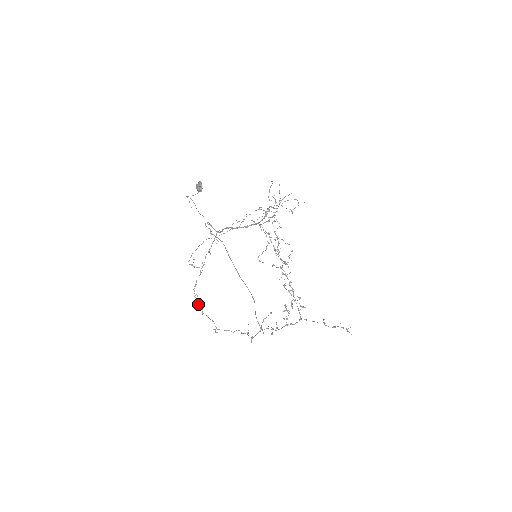
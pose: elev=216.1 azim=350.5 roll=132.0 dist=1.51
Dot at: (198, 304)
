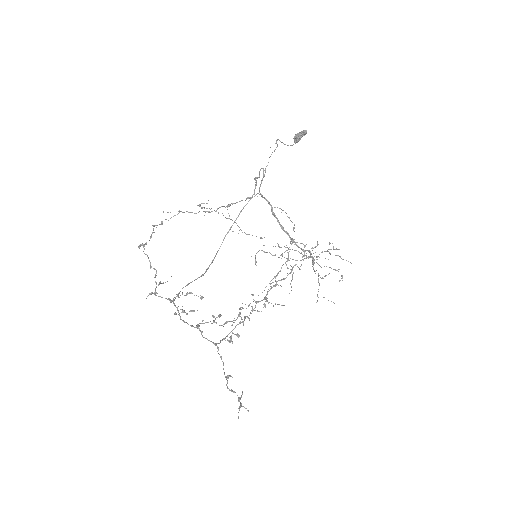
Dot at: (161, 222)
